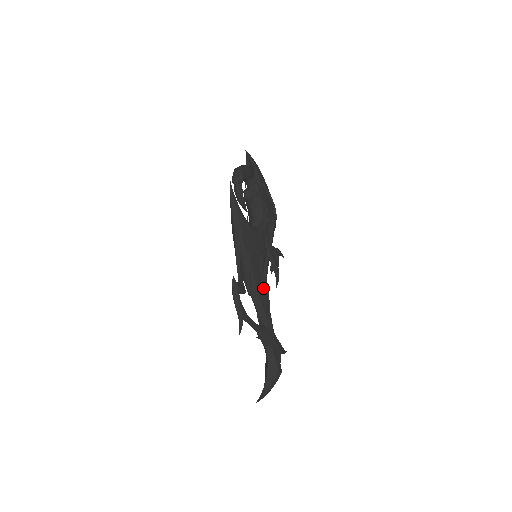
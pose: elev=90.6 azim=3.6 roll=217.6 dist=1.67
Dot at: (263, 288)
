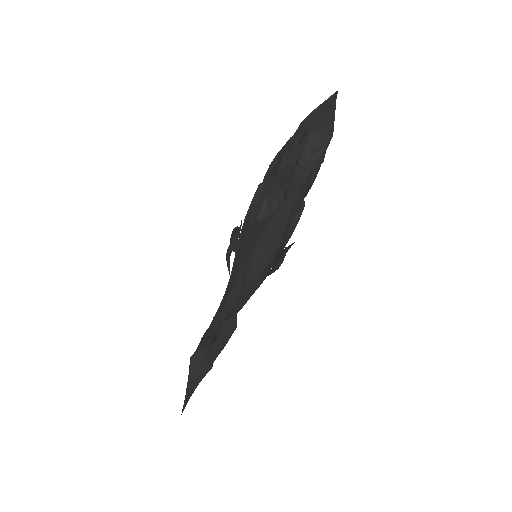
Dot at: occluded
